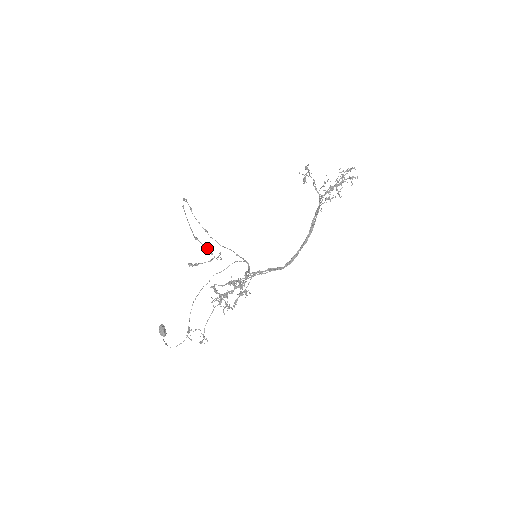
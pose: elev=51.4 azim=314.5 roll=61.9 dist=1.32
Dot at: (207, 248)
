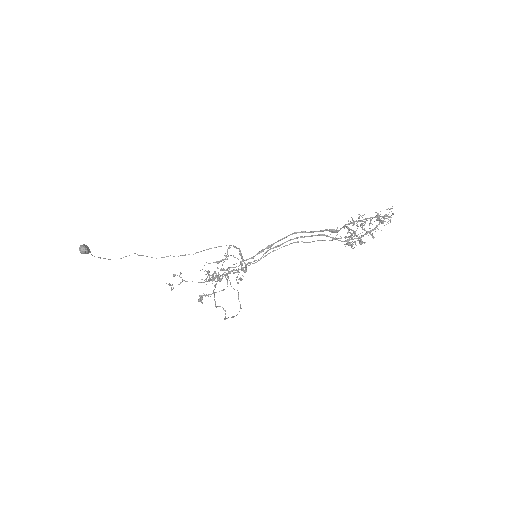
Dot at: occluded
